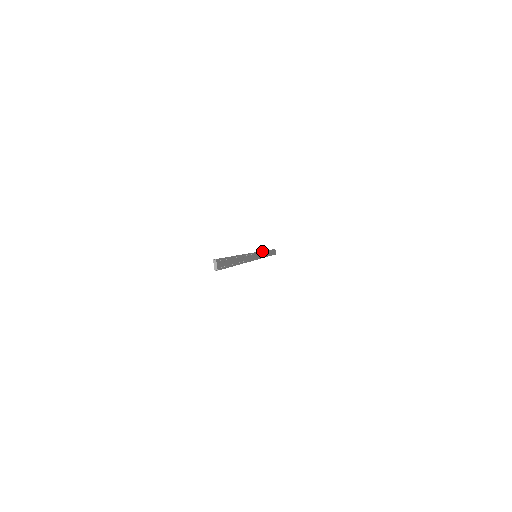
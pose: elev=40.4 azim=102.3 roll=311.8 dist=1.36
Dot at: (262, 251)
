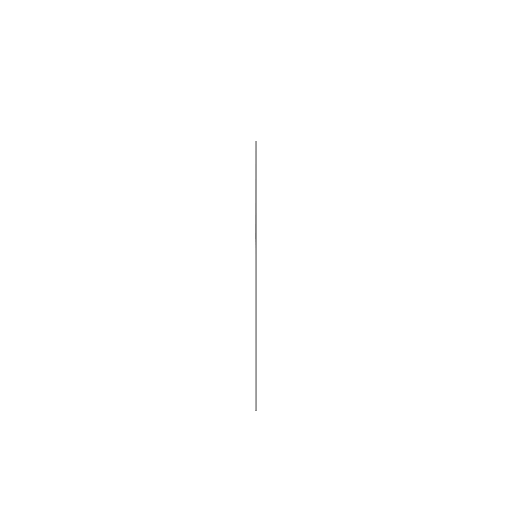
Dot at: occluded
